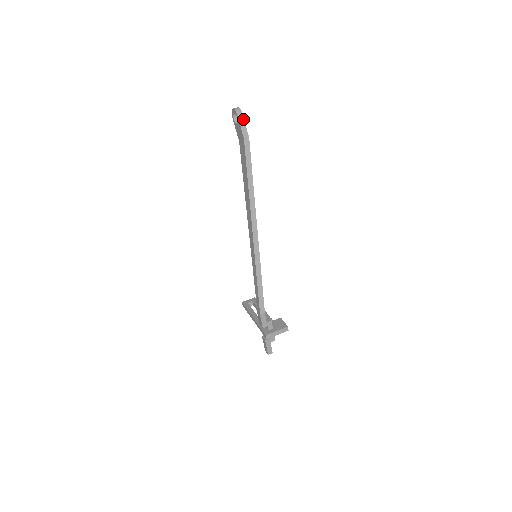
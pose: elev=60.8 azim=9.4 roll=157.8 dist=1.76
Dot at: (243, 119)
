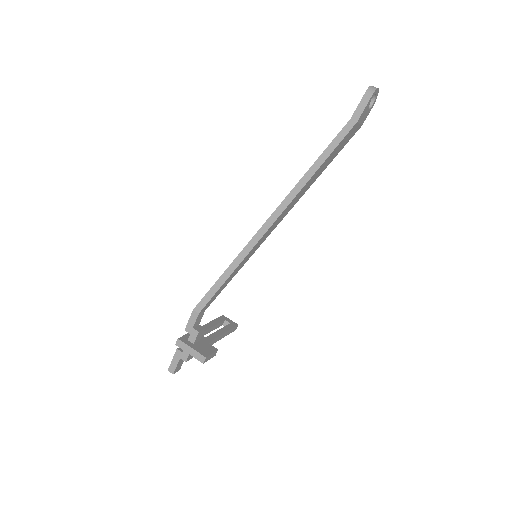
Dot at: (369, 99)
